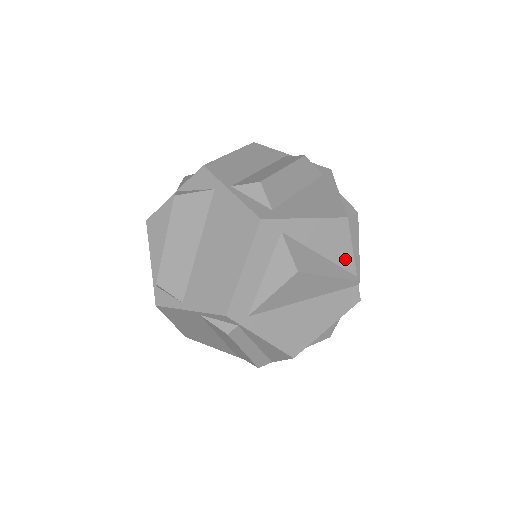
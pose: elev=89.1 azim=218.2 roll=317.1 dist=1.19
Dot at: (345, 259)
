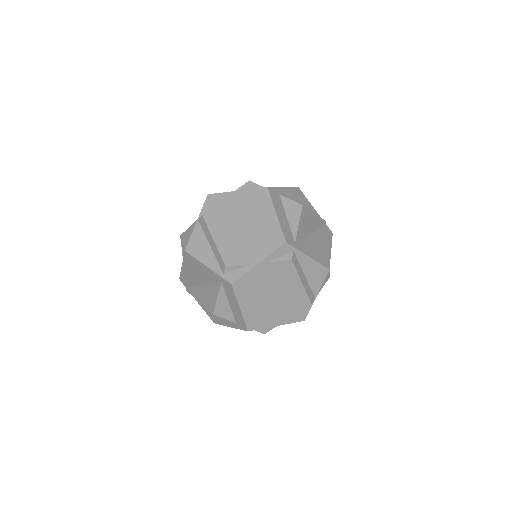
Dot at: (312, 210)
